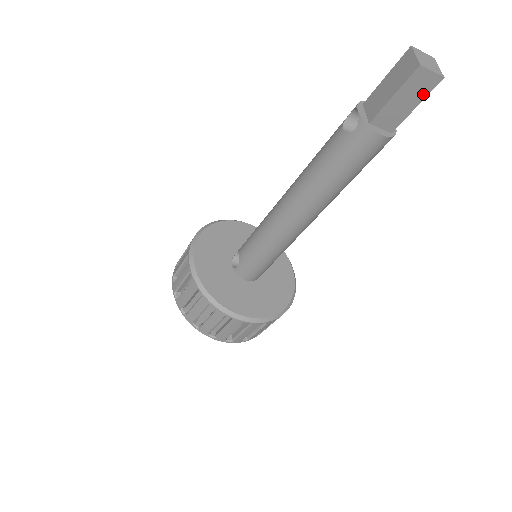
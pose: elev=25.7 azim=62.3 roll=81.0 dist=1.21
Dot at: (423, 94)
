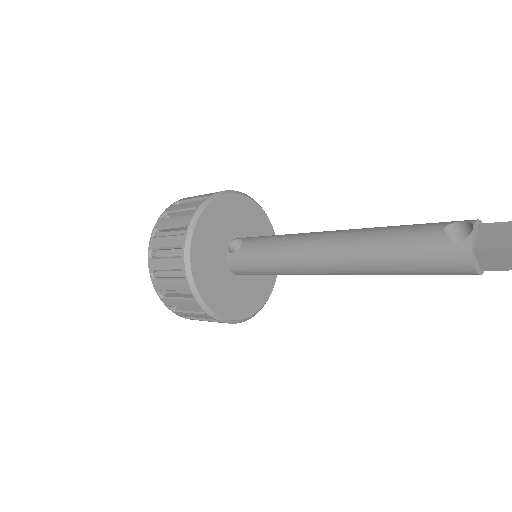
Dot at: out of frame
